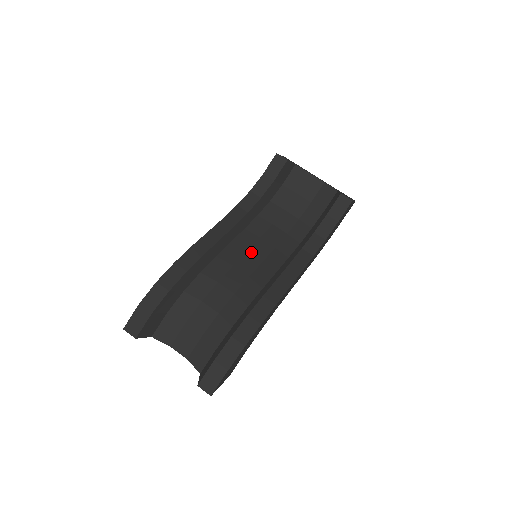
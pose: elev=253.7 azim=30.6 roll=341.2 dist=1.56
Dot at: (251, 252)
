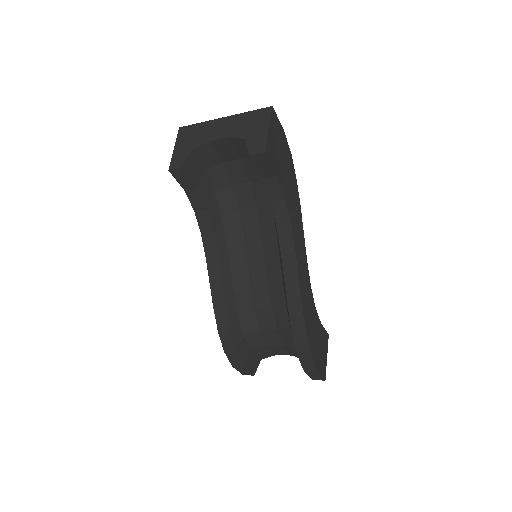
Dot at: (250, 258)
